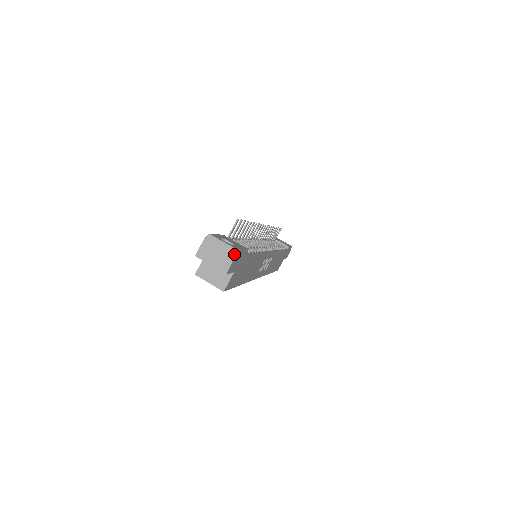
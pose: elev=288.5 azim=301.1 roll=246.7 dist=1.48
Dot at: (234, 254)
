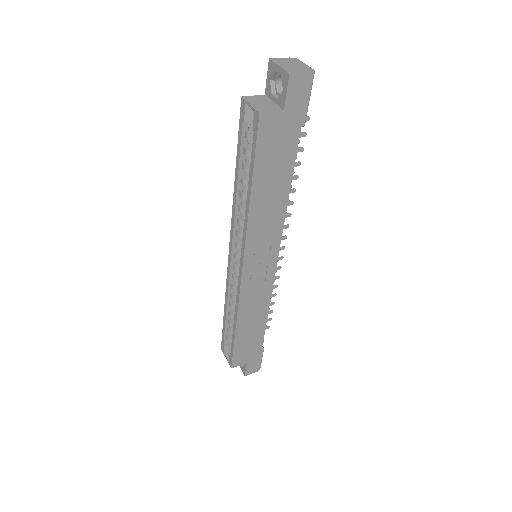
Dot at: (310, 71)
